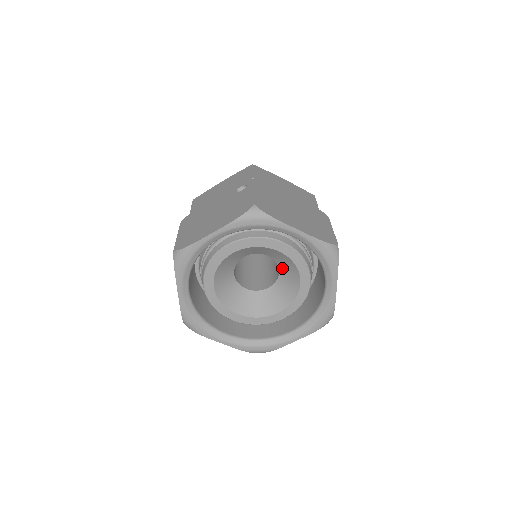
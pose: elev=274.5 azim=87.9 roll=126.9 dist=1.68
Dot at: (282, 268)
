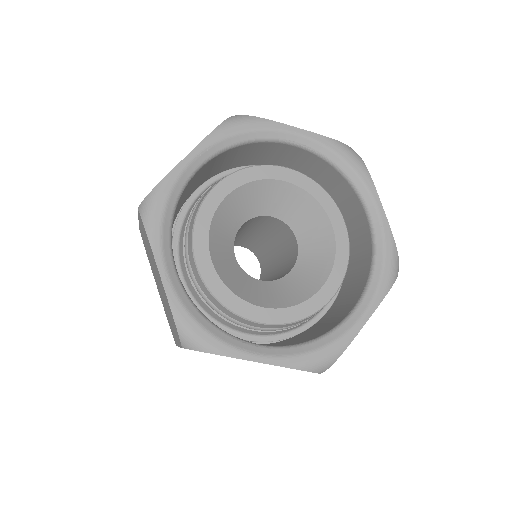
Dot at: (302, 265)
